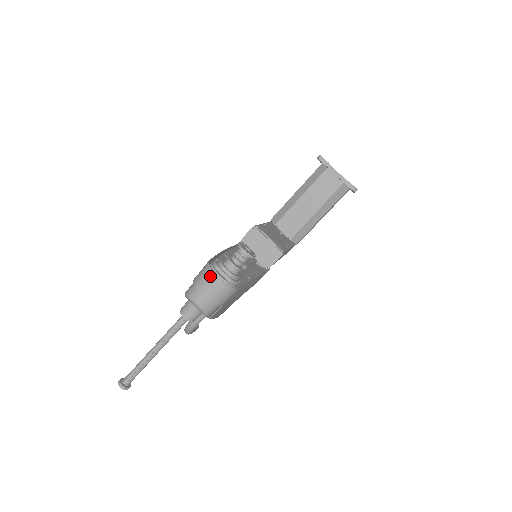
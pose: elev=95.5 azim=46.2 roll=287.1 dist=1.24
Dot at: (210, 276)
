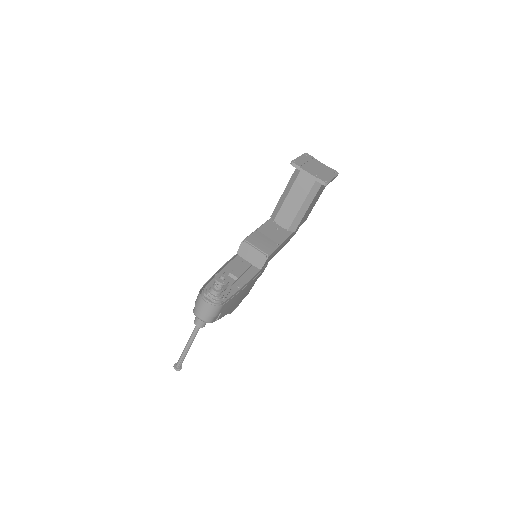
Dot at: (201, 301)
